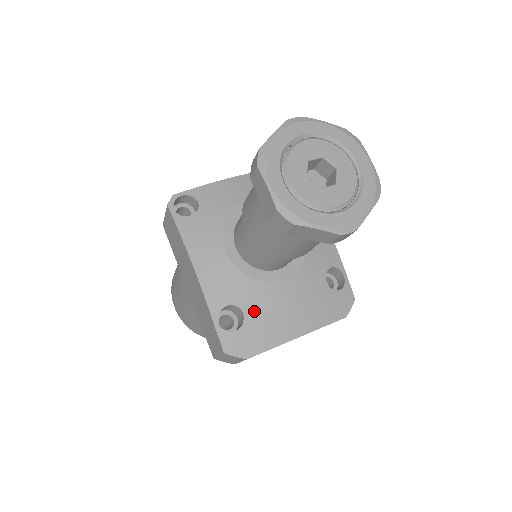
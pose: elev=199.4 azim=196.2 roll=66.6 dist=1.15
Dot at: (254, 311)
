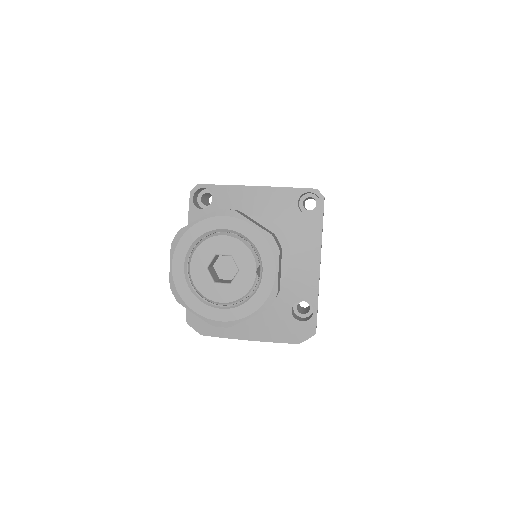
Dot at: occluded
